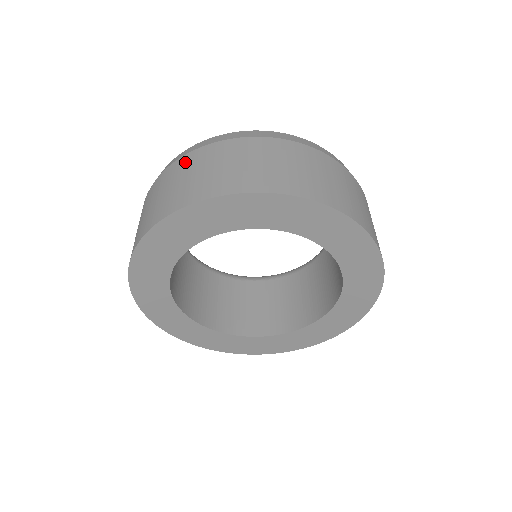
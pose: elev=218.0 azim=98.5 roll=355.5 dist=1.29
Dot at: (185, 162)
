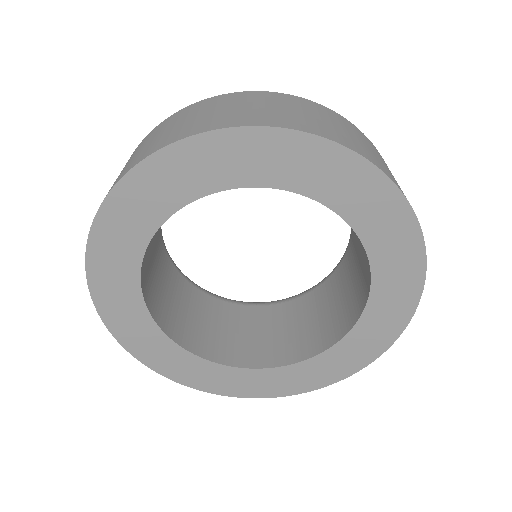
Dot at: (147, 137)
